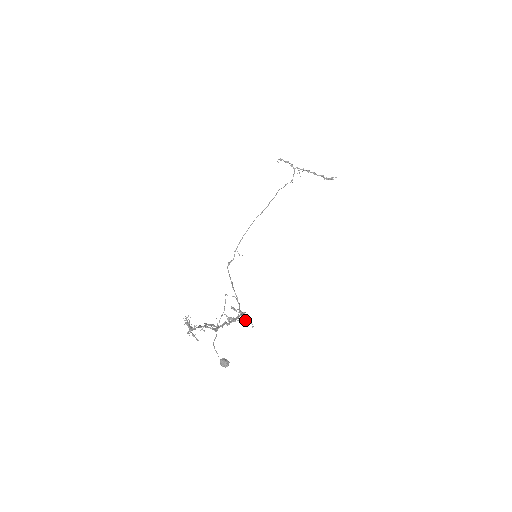
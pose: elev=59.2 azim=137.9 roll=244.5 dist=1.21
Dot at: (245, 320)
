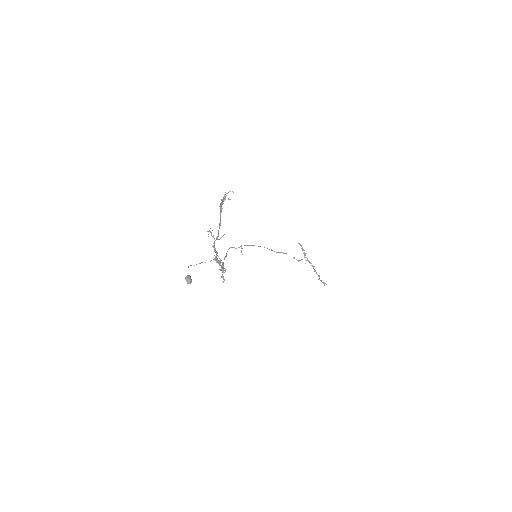
Dot at: (222, 274)
